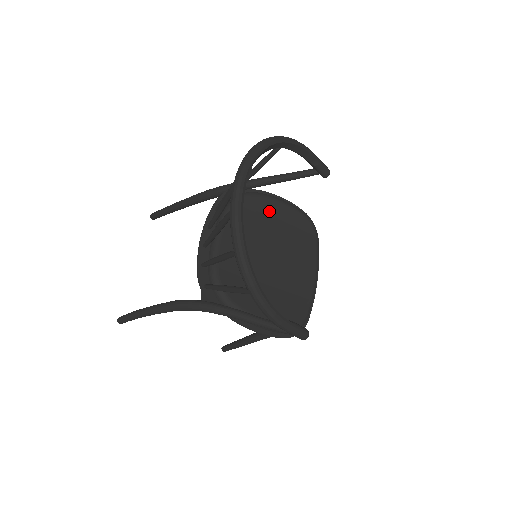
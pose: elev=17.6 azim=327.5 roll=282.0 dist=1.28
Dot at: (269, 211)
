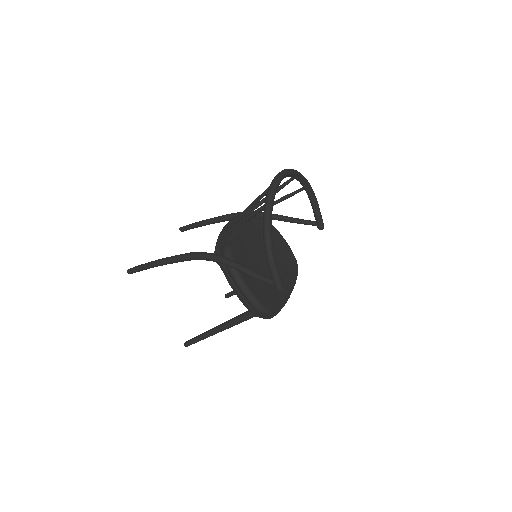
Dot at: (274, 237)
